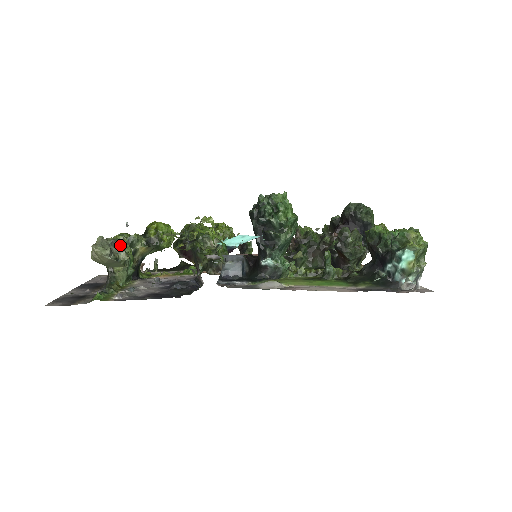
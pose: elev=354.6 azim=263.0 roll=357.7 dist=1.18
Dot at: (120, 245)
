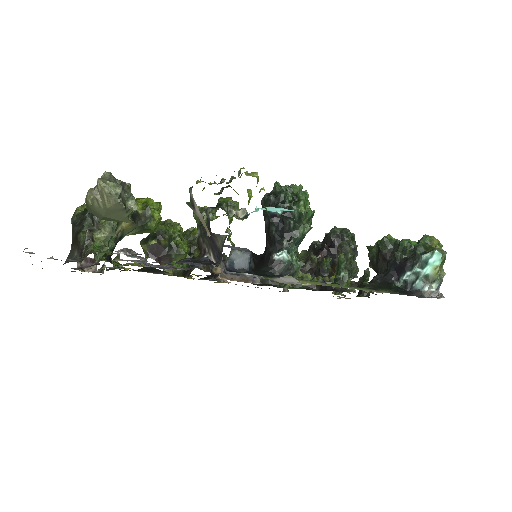
Dot at: (129, 191)
